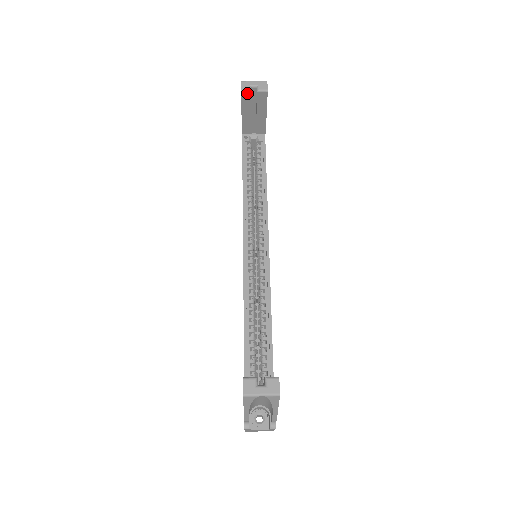
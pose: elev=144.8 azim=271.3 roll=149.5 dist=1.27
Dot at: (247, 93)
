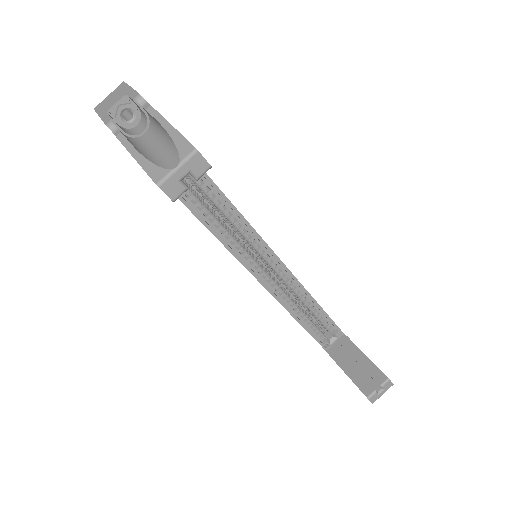
Dot at: (181, 193)
